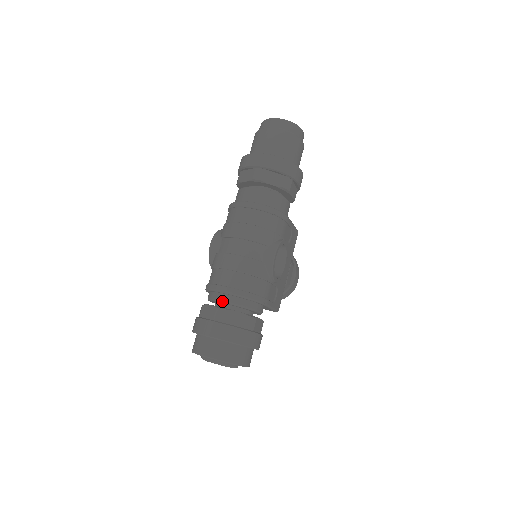
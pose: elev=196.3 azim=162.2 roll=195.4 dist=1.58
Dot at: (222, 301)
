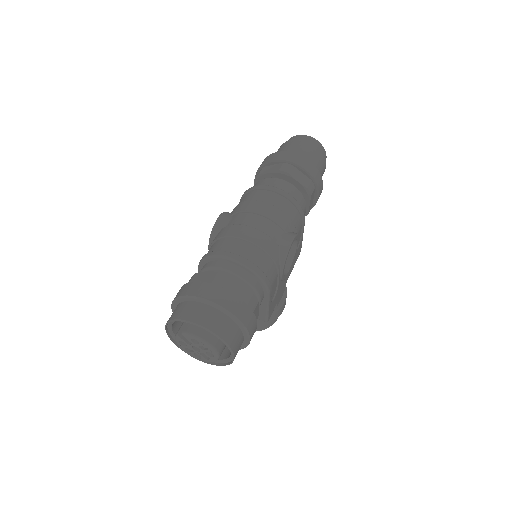
Dot at: (225, 269)
